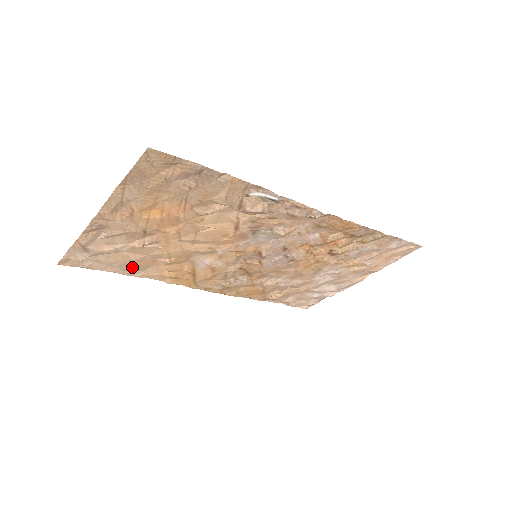
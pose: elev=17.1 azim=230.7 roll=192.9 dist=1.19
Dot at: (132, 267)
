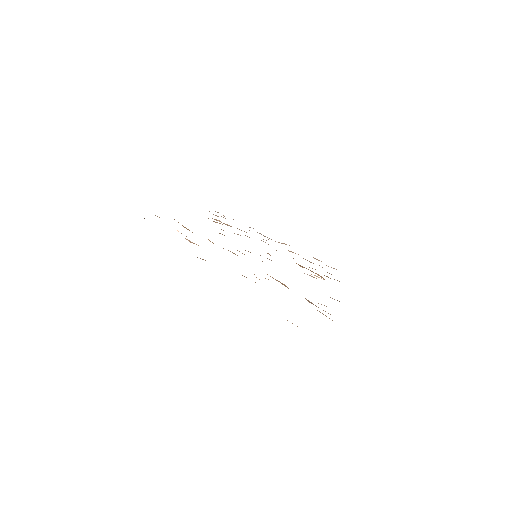
Dot at: occluded
